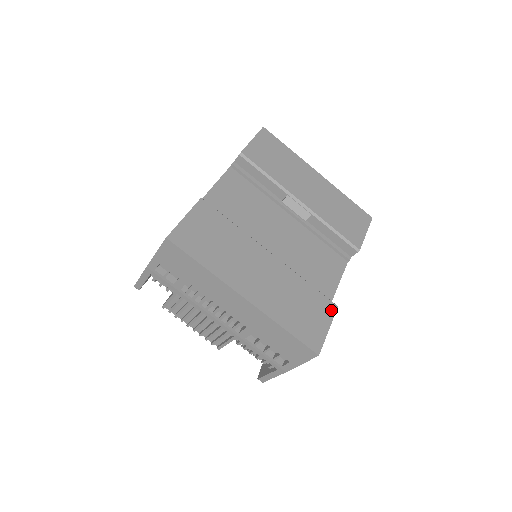
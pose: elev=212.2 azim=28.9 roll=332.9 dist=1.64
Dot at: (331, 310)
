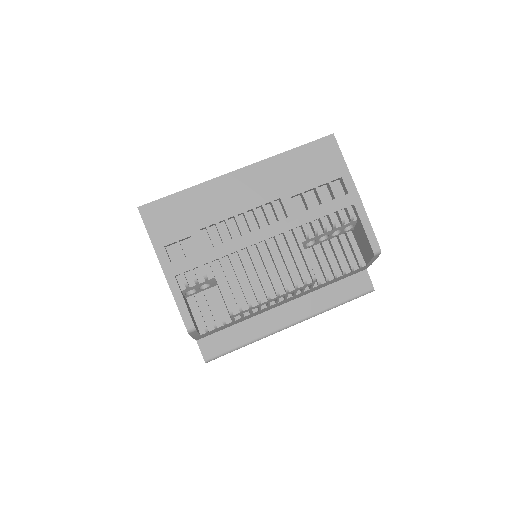
Dot at: occluded
